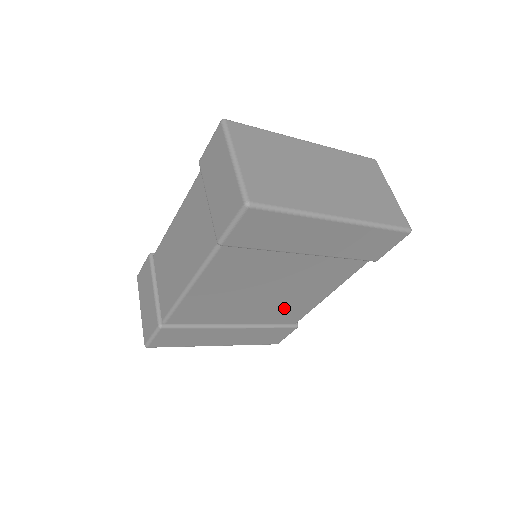
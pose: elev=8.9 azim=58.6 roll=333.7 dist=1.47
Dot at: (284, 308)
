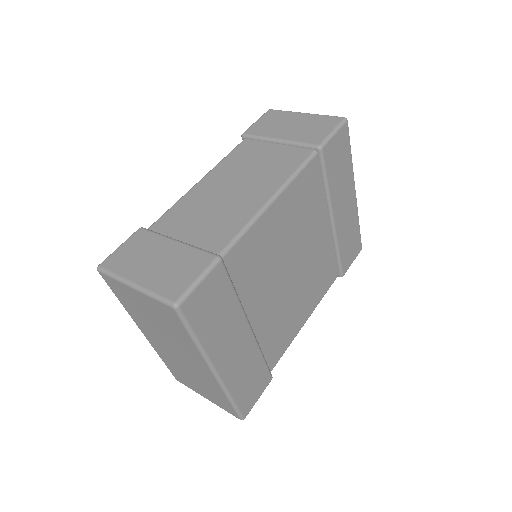
Dot at: (283, 320)
